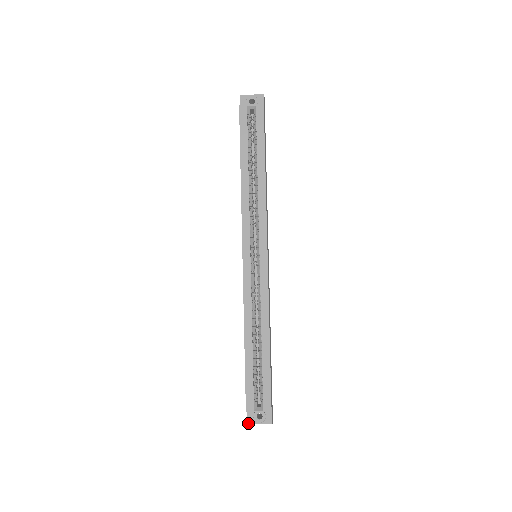
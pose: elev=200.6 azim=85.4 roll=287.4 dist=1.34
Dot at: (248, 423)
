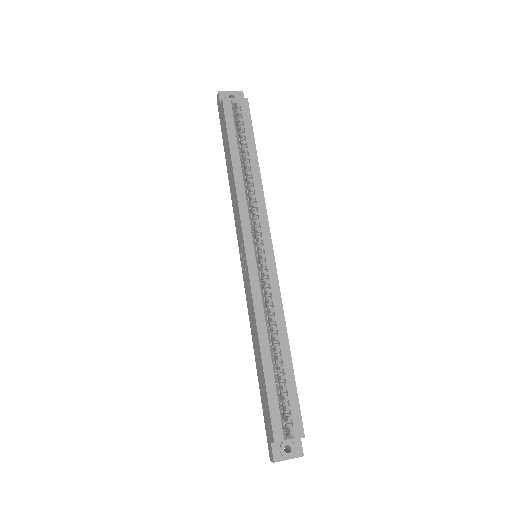
Dot at: (275, 461)
